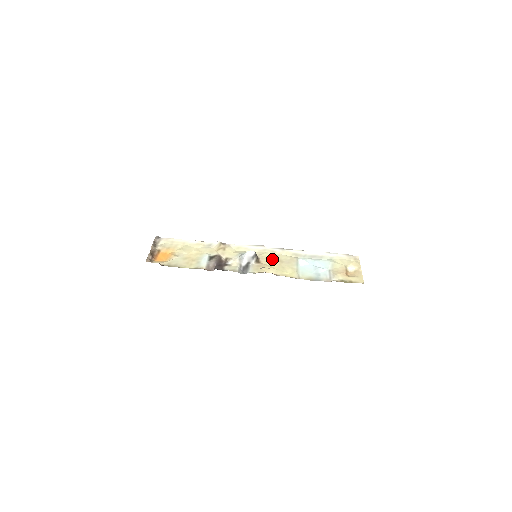
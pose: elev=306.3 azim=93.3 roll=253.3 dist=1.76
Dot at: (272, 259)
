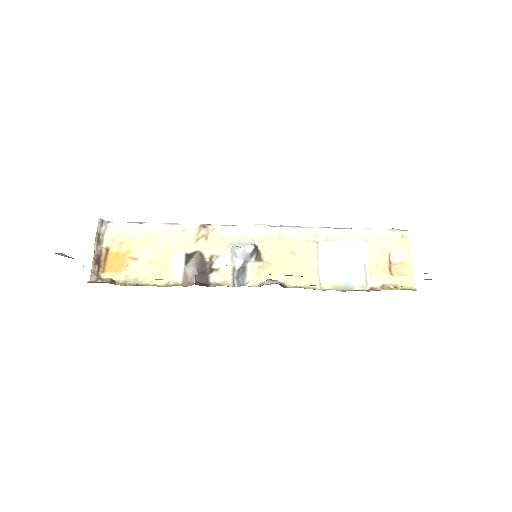
Dot at: (280, 250)
